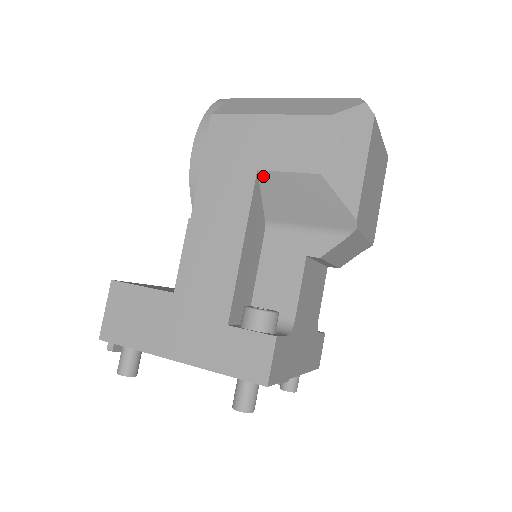
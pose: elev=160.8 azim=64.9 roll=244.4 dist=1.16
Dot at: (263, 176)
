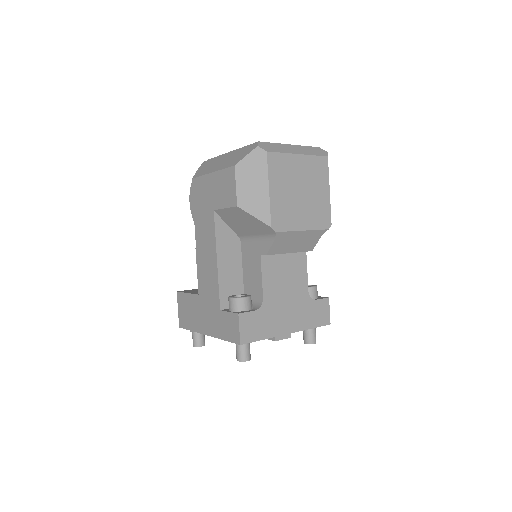
Dot at: (218, 213)
